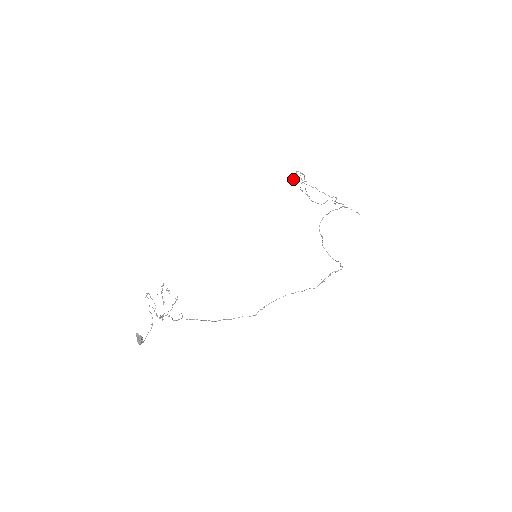
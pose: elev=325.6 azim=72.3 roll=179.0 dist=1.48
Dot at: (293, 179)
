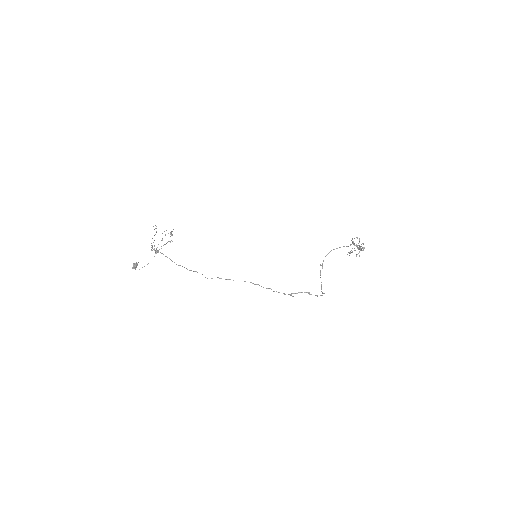
Dot at: occluded
